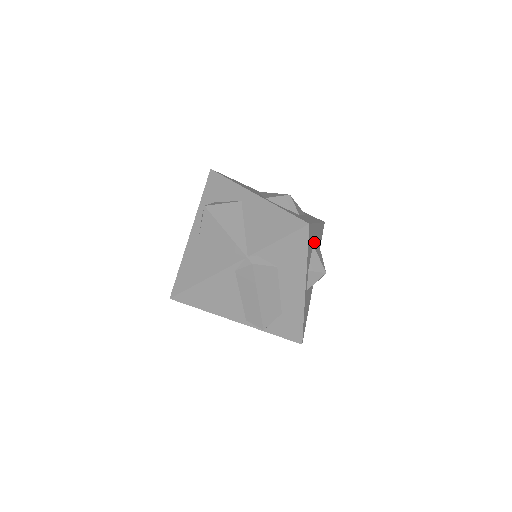
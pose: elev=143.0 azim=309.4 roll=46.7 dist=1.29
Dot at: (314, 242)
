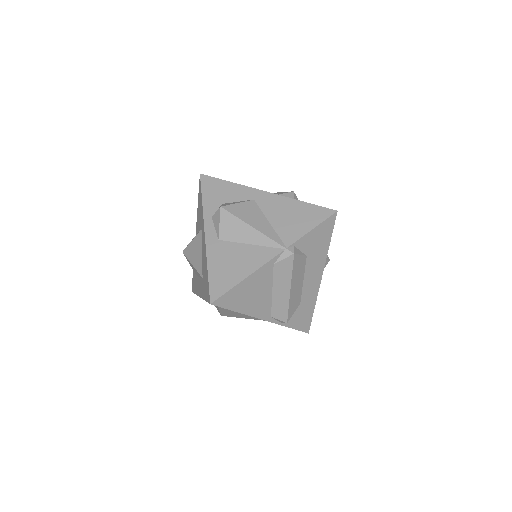
Dot at: occluded
